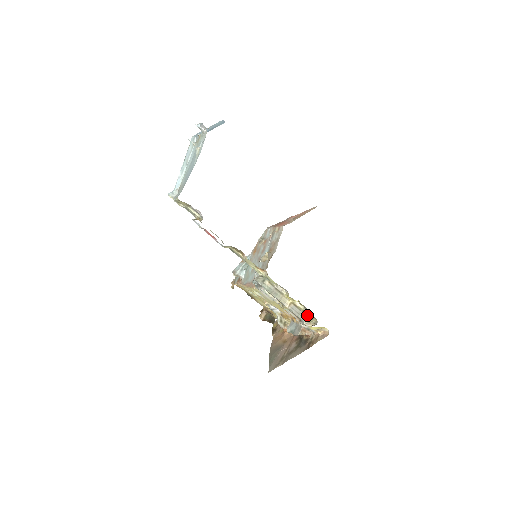
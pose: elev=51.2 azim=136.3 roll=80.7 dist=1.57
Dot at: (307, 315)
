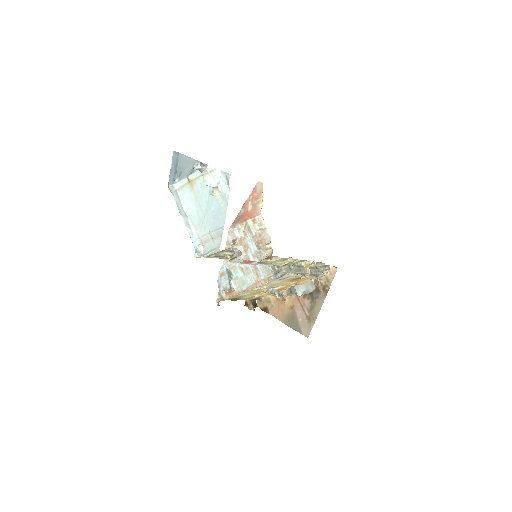
Dot at: (320, 268)
